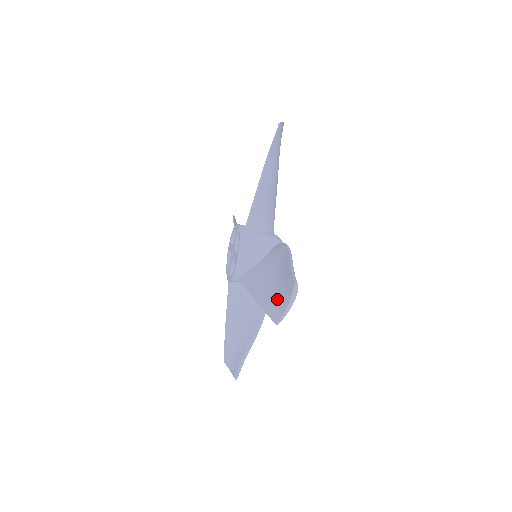
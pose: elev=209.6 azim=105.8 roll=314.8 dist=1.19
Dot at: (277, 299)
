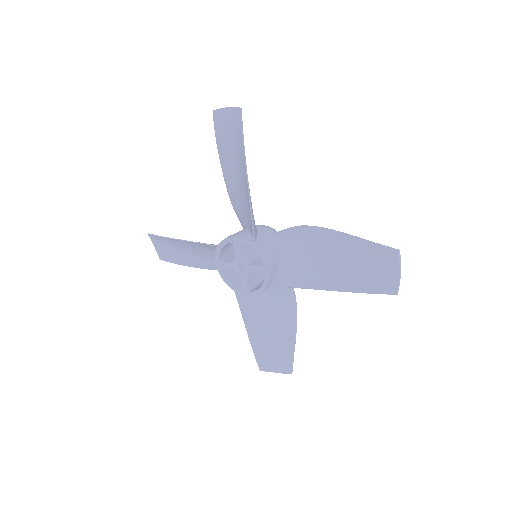
Dot at: (372, 275)
